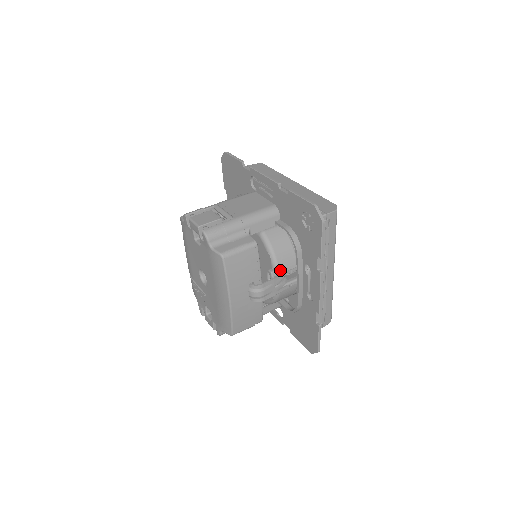
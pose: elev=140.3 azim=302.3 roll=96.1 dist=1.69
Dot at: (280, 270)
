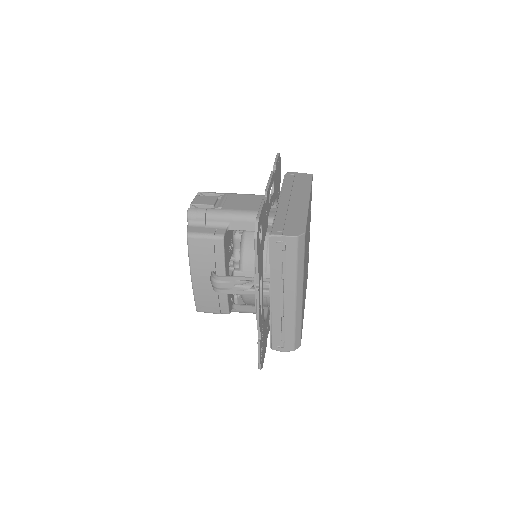
Dot at: (243, 273)
